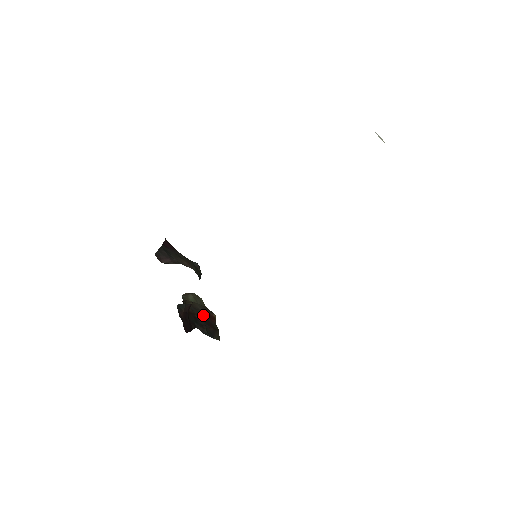
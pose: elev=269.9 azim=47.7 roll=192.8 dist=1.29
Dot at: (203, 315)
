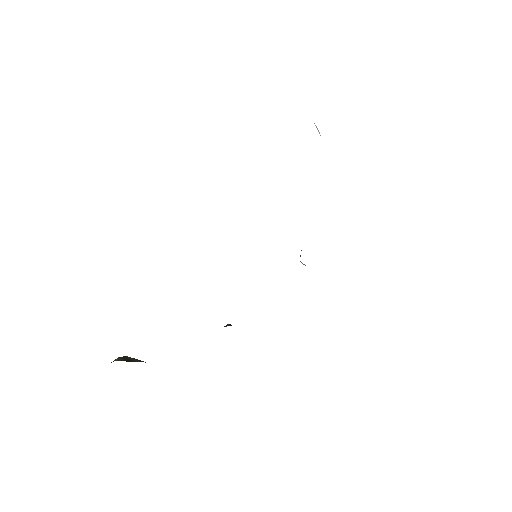
Dot at: occluded
